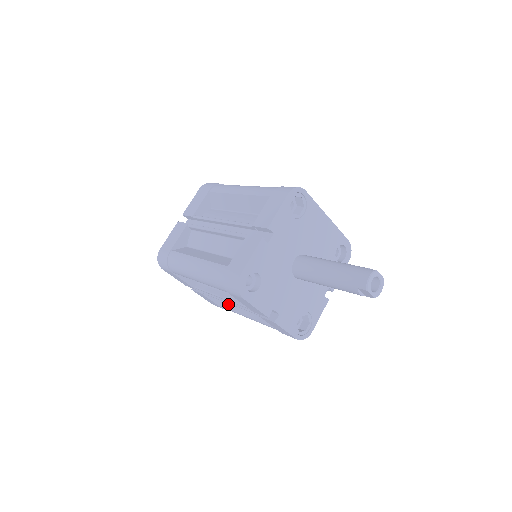
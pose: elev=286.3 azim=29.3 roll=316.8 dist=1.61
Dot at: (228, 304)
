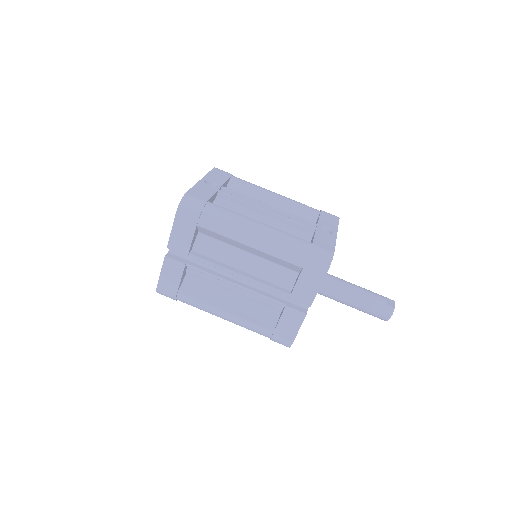
Dot at: occluded
